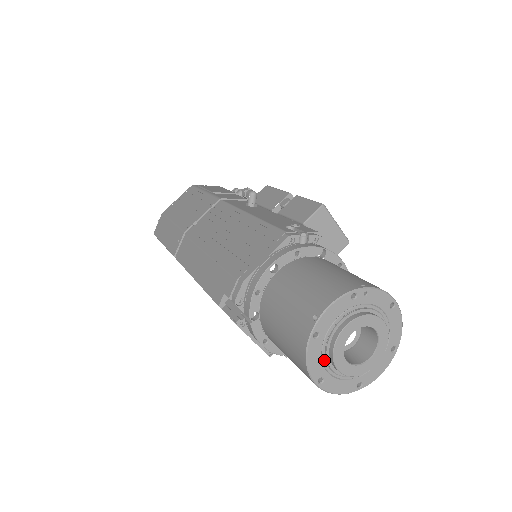
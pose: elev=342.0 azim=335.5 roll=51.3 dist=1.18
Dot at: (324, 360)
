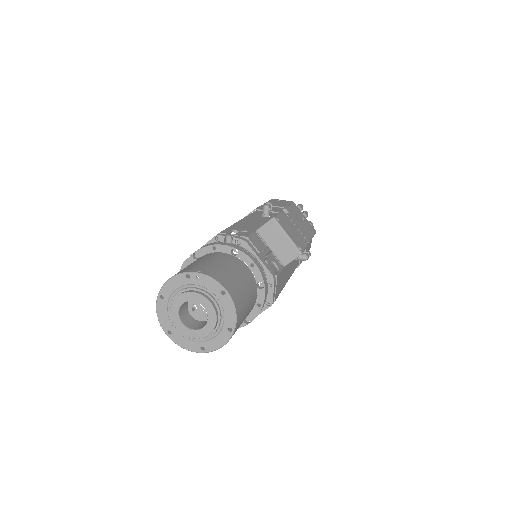
Dot at: (170, 318)
